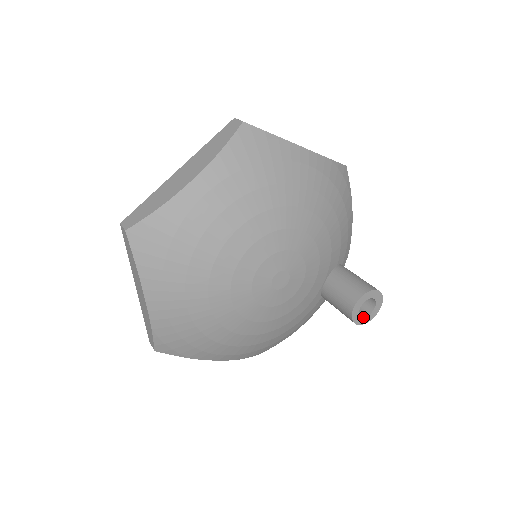
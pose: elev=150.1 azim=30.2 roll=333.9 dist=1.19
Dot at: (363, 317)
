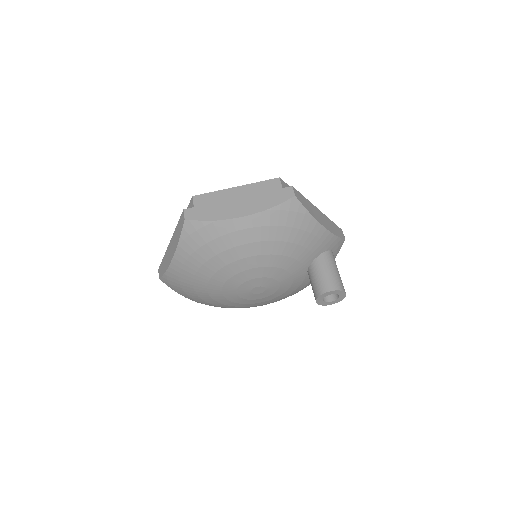
Dot at: (331, 301)
